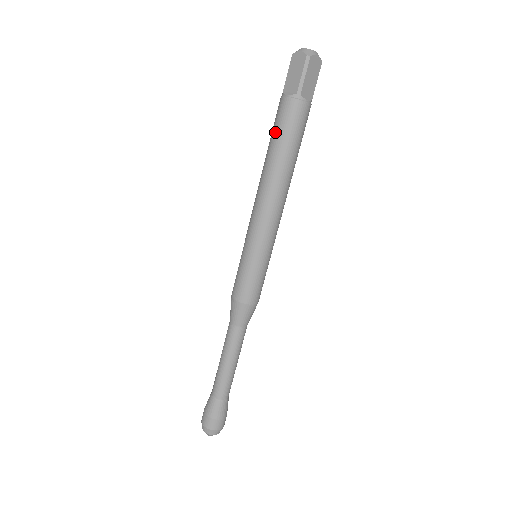
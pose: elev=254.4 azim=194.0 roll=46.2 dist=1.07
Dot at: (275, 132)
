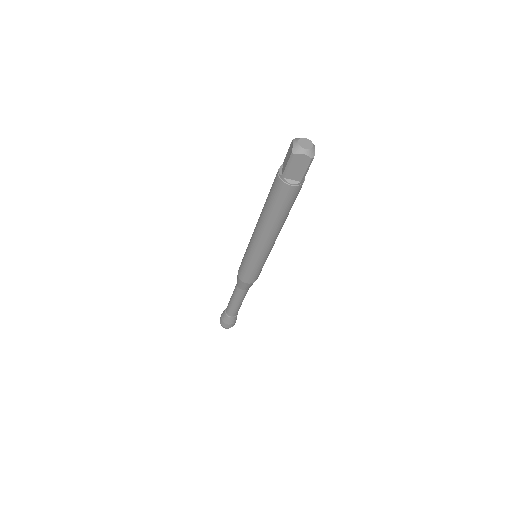
Dot at: occluded
